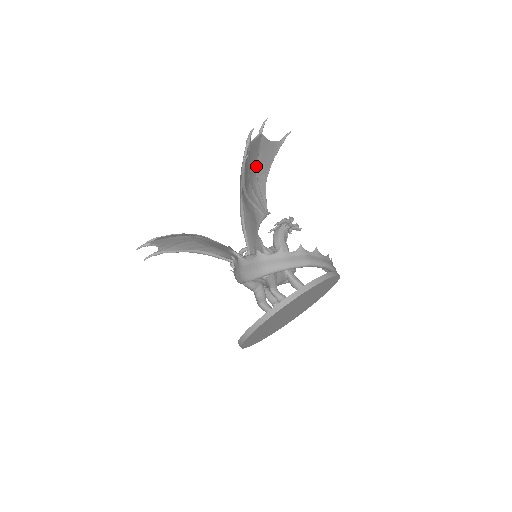
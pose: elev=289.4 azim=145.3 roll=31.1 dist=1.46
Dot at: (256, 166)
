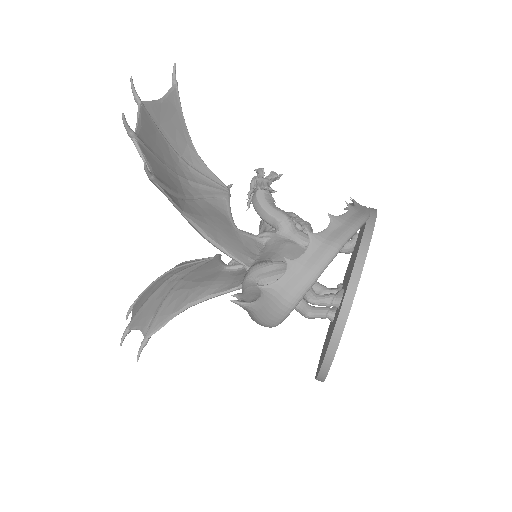
Dot at: (169, 147)
